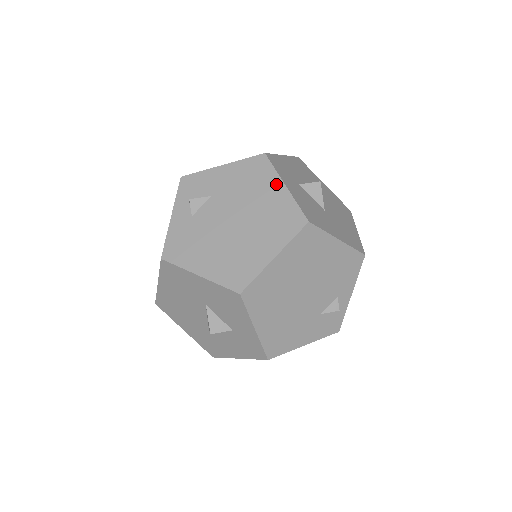
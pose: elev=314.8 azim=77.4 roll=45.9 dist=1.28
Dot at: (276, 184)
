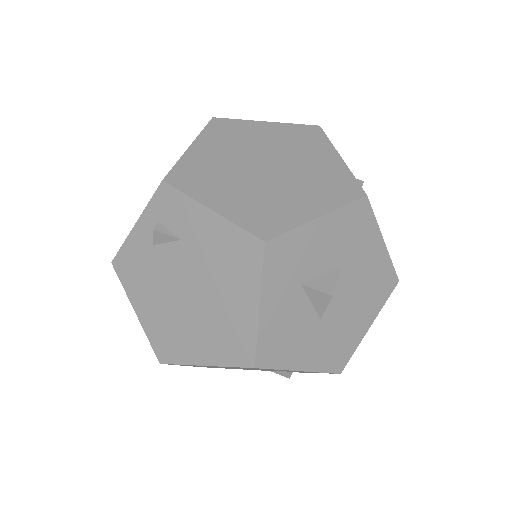
Dot at: (251, 295)
